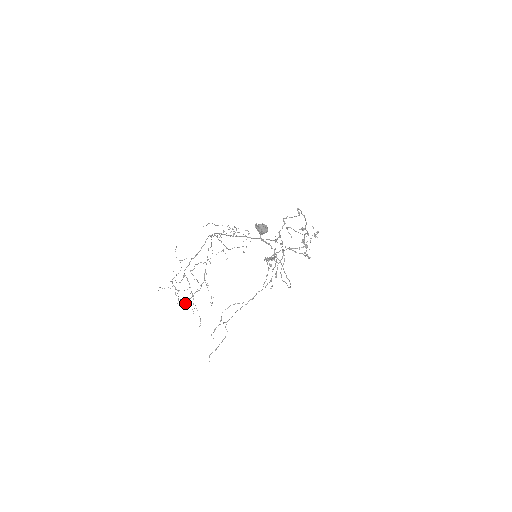
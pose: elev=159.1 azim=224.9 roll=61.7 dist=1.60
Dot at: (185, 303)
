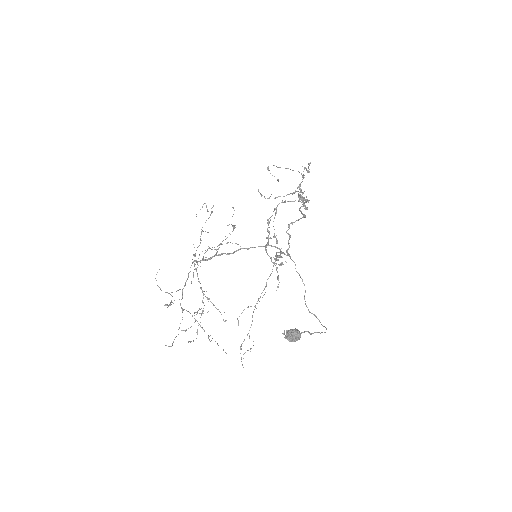
Dot at: (197, 334)
